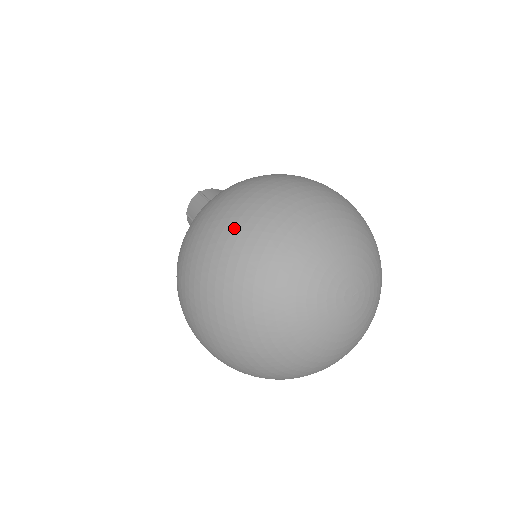
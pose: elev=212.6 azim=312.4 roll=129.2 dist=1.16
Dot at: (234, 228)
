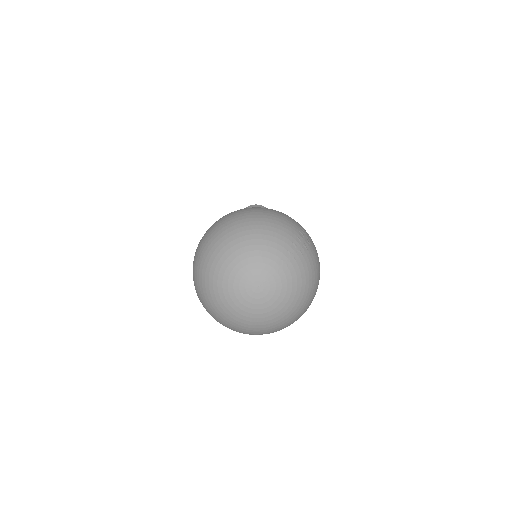
Dot at: (196, 264)
